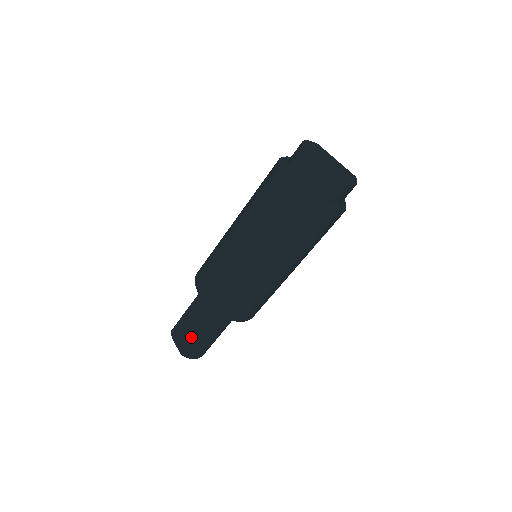
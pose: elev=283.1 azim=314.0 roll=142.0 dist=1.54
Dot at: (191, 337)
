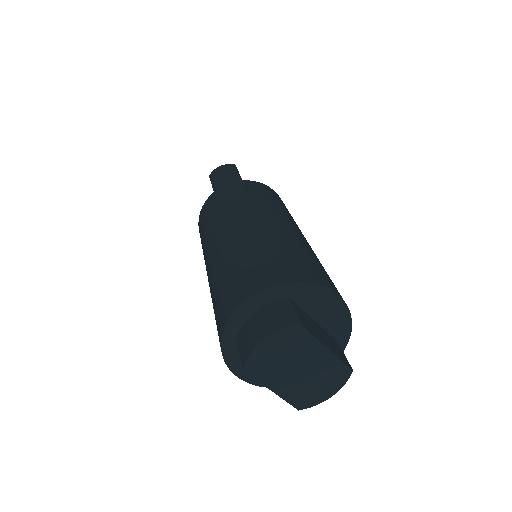
Dot at: occluded
